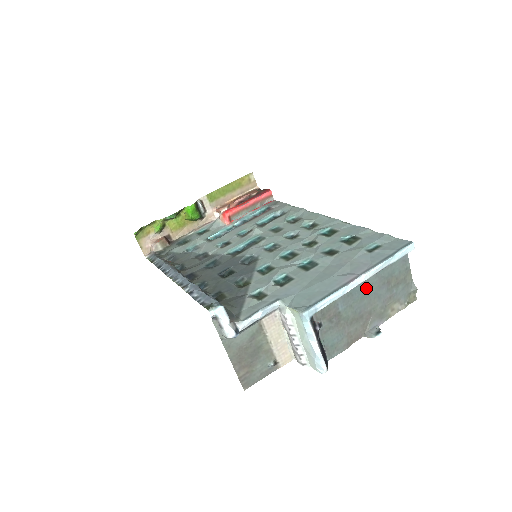
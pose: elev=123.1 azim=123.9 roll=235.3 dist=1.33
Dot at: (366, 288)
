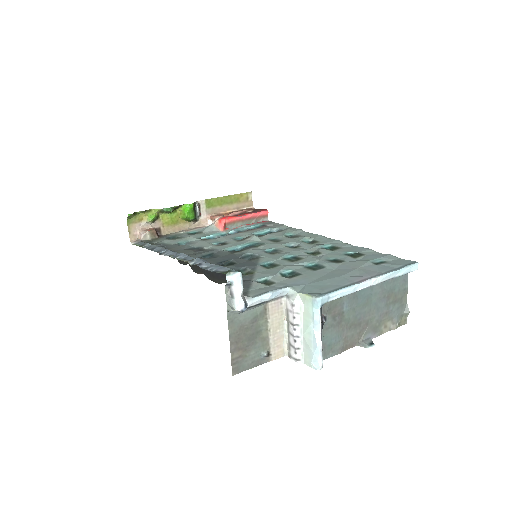
Dot at: (370, 296)
